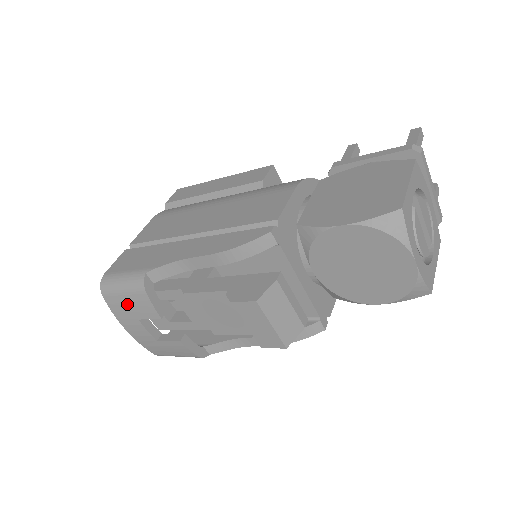
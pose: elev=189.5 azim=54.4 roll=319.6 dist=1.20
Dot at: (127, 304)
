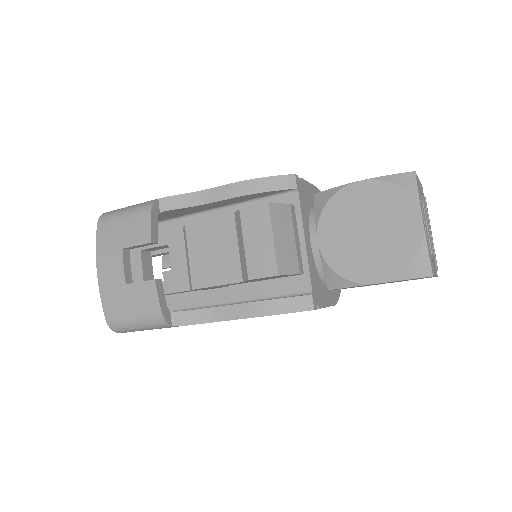
Dot at: (121, 229)
